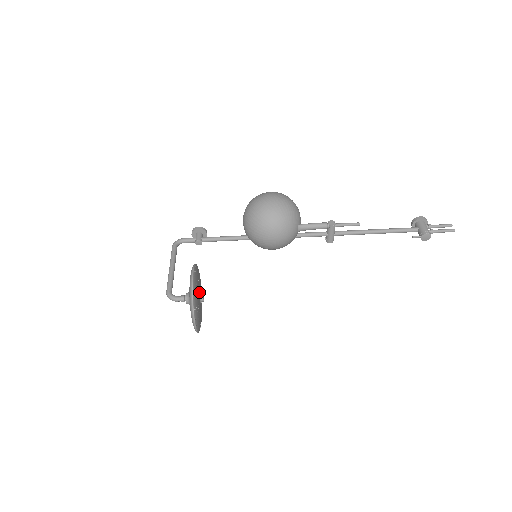
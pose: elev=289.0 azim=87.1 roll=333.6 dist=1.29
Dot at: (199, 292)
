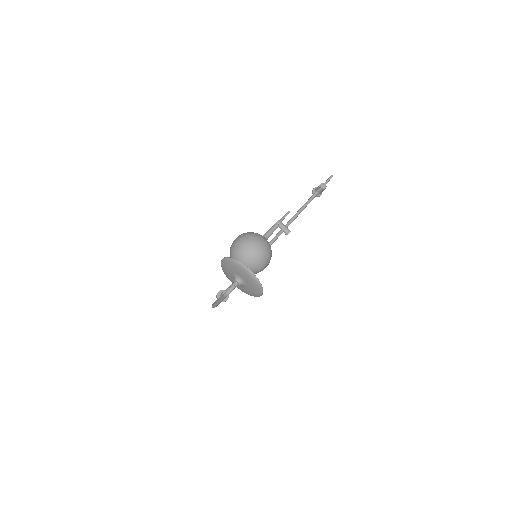
Dot at: occluded
